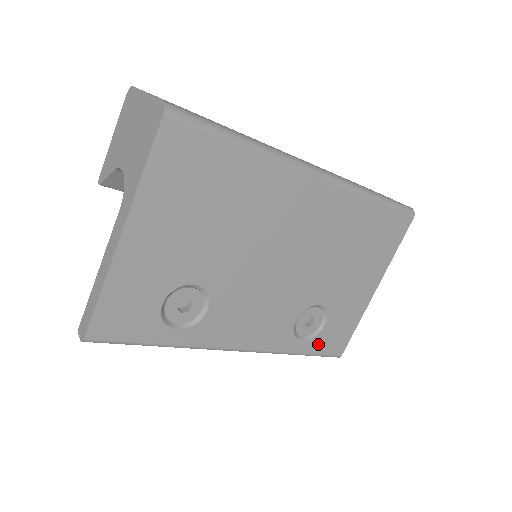
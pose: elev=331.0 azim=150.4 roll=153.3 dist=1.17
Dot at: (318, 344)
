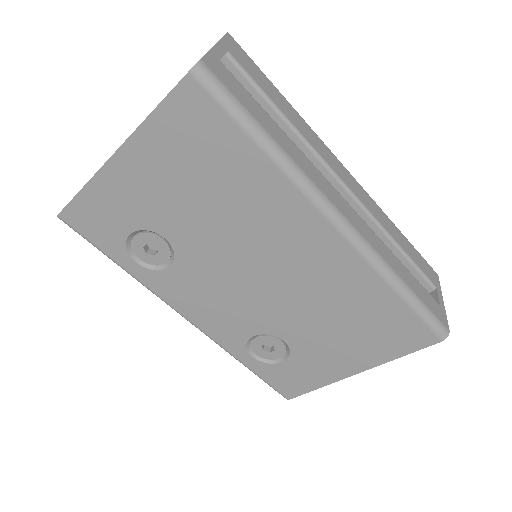
Dot at: (268, 372)
